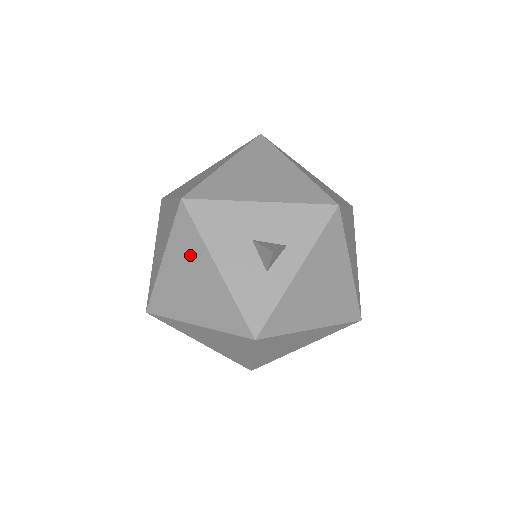
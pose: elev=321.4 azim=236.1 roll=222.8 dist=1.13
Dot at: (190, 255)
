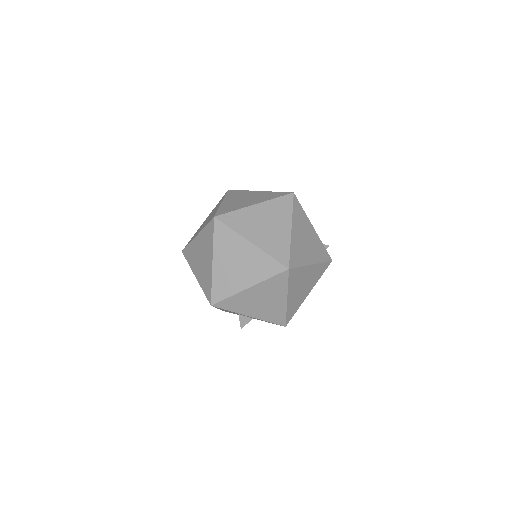
Dot at: occluded
